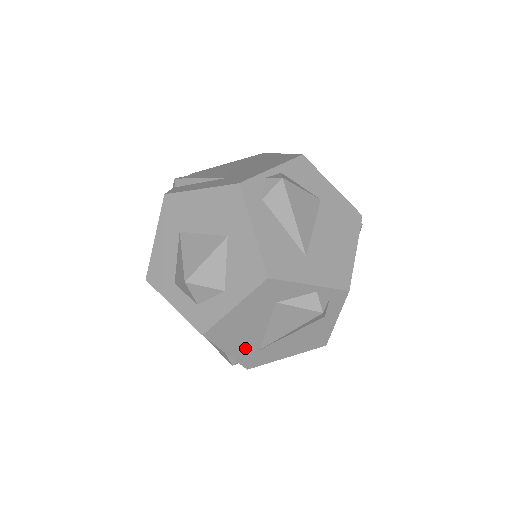
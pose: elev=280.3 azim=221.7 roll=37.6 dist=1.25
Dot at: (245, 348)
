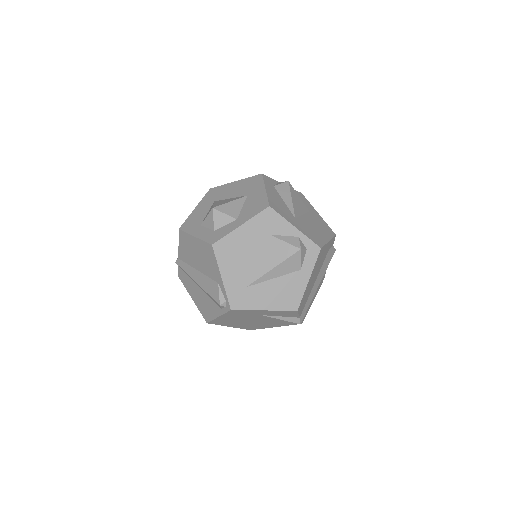
Dot at: (237, 278)
